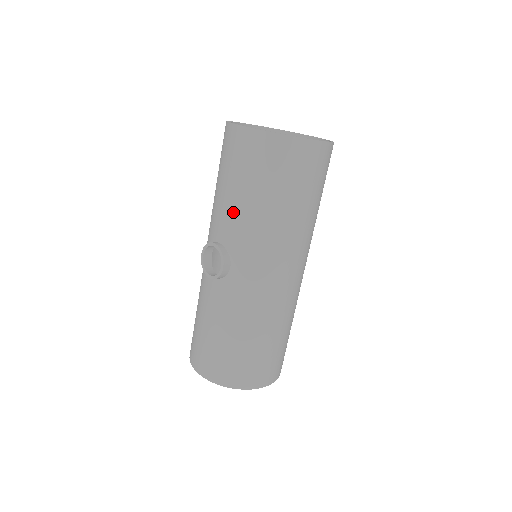
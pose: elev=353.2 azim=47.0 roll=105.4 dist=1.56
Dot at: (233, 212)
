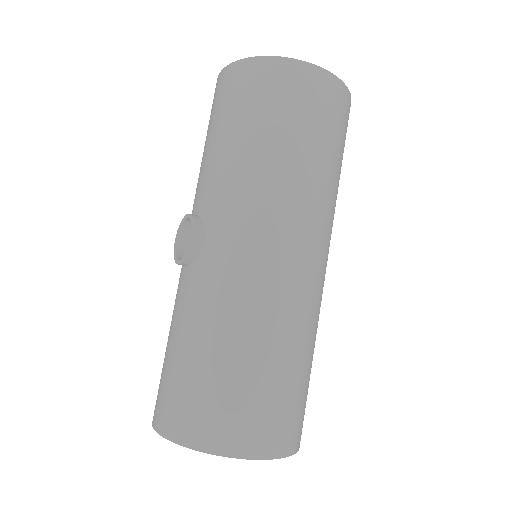
Dot at: (212, 166)
